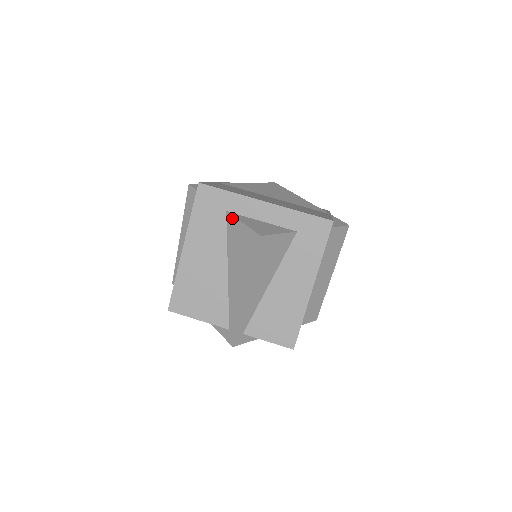
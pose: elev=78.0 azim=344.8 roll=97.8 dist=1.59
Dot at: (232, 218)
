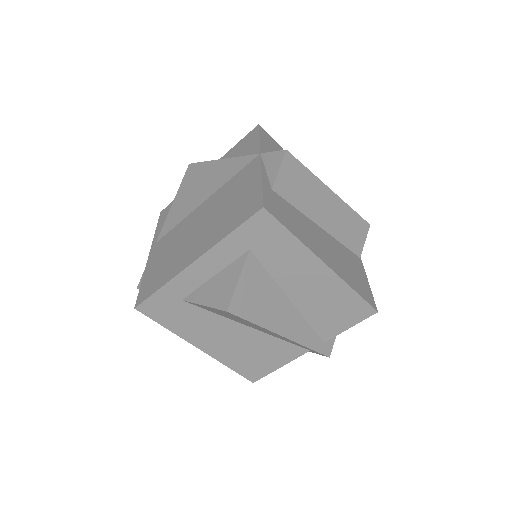
Dot at: occluded
